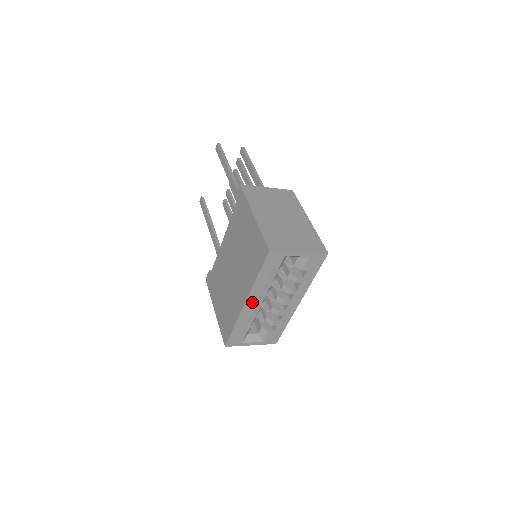
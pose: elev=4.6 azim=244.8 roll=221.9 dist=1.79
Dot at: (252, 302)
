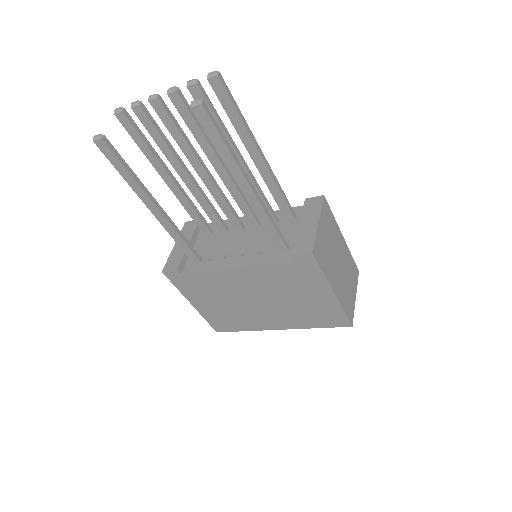
Dot at: occluded
